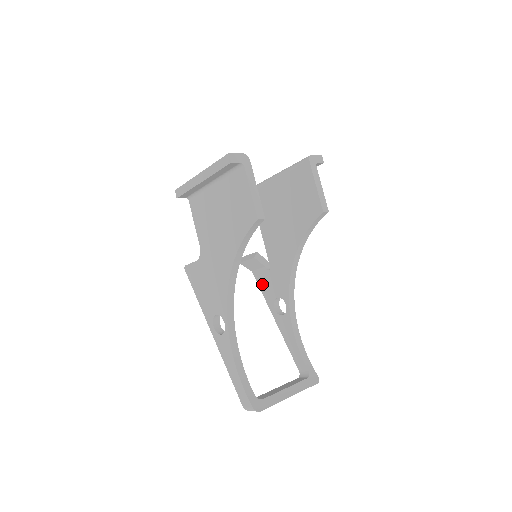
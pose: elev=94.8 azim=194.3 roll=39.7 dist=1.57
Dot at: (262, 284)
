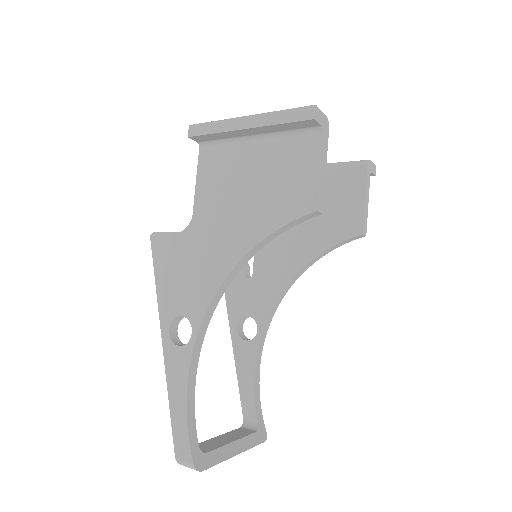
Dot at: (231, 292)
